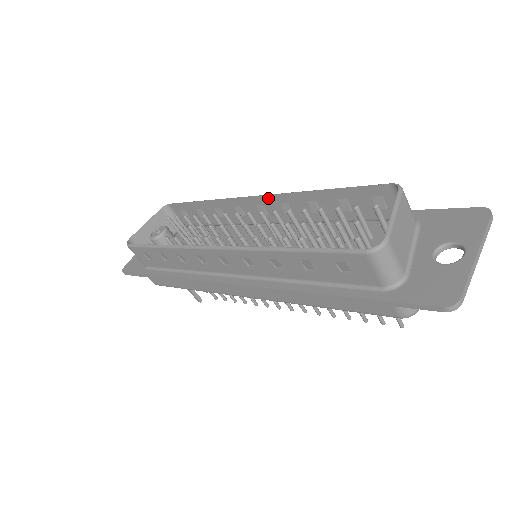
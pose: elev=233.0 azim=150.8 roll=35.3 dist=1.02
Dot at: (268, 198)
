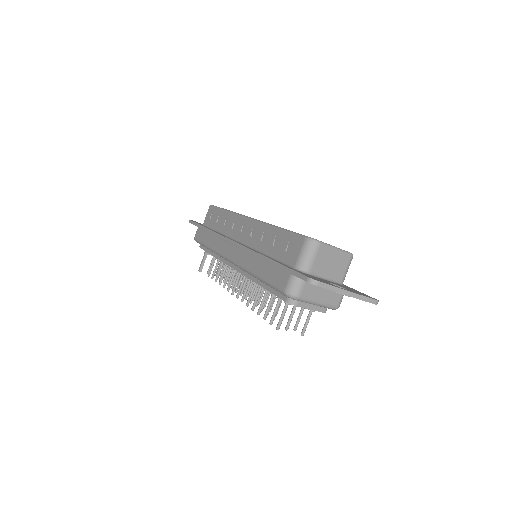
Dot at: occluded
